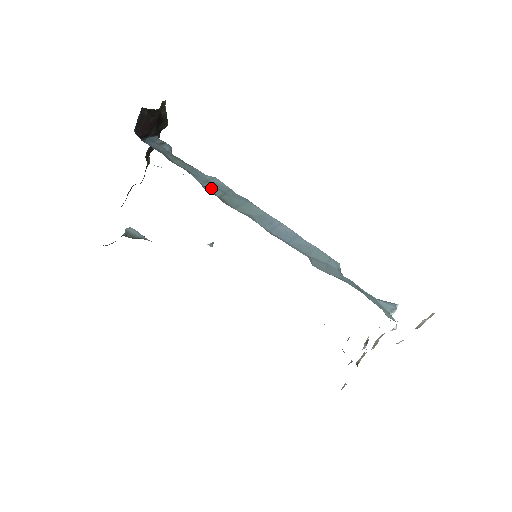
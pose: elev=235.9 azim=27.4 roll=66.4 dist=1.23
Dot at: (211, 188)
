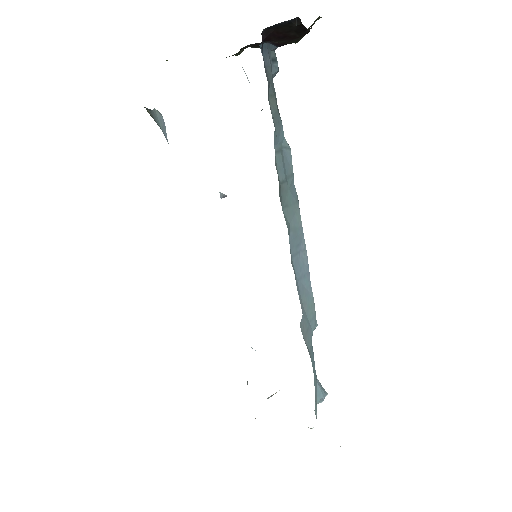
Dot at: (280, 164)
